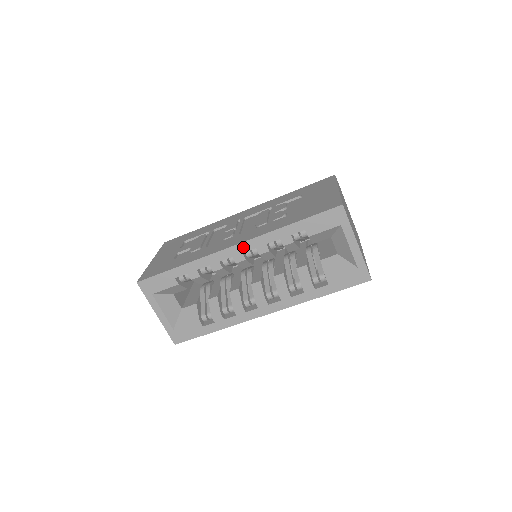
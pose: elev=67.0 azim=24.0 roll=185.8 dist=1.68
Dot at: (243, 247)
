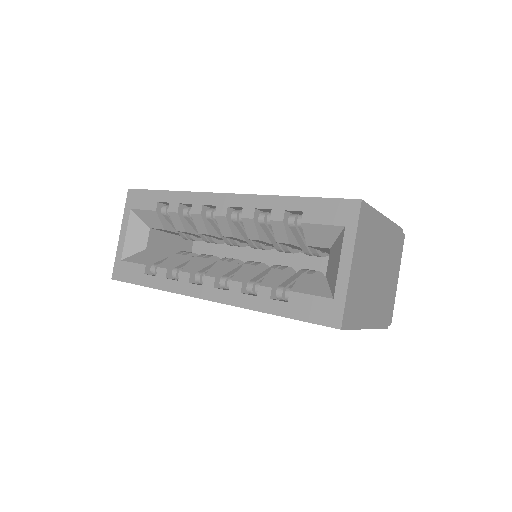
Dot at: (232, 200)
